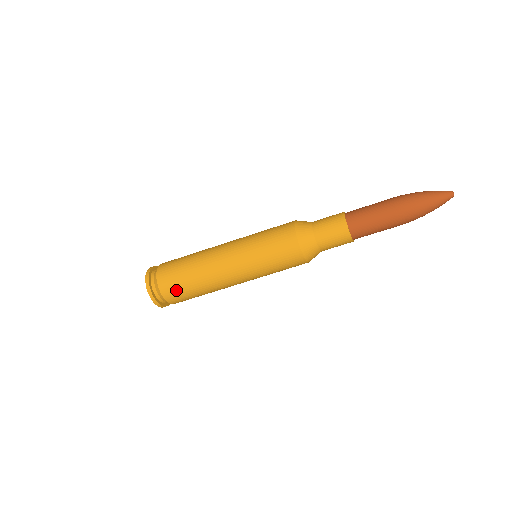
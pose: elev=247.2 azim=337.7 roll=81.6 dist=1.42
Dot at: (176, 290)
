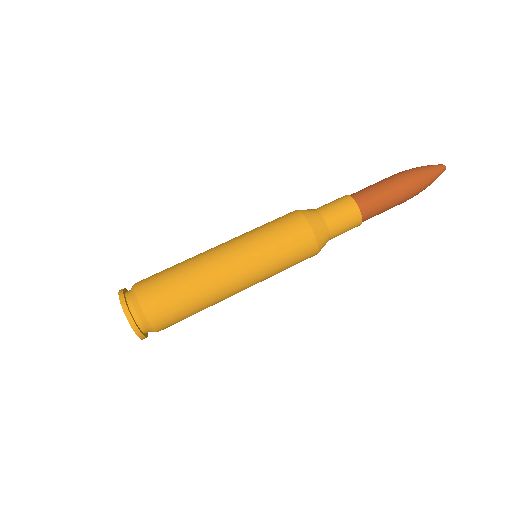
Dot at: (156, 287)
